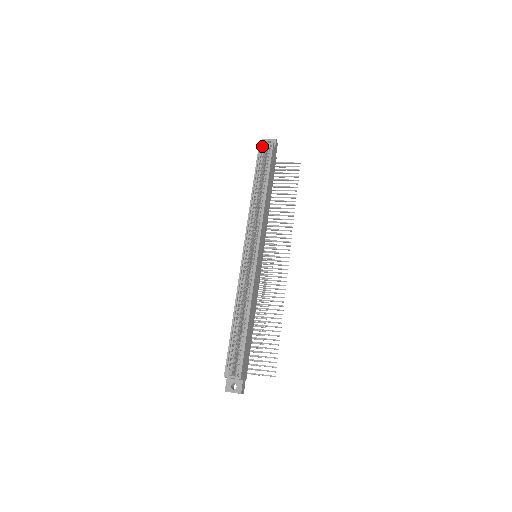
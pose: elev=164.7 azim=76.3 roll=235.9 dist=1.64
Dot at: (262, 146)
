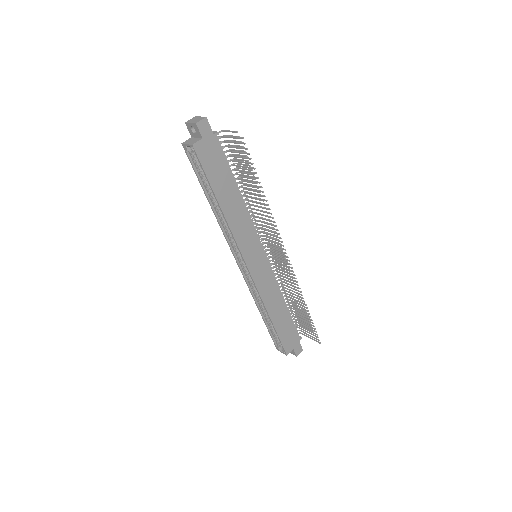
Dot at: (186, 149)
